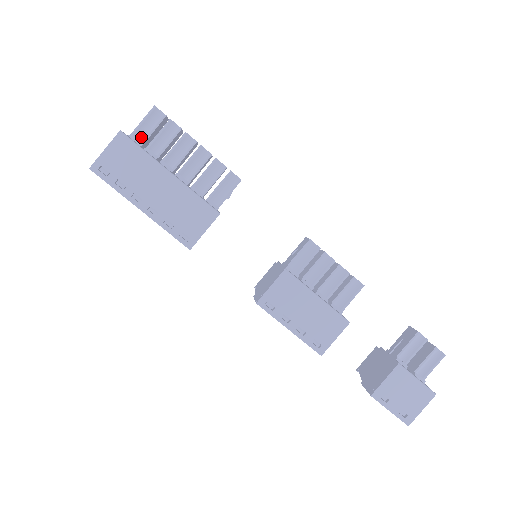
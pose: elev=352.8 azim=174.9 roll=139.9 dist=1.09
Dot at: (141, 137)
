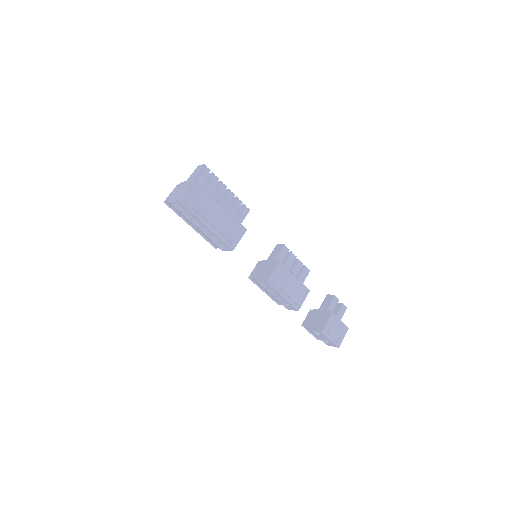
Dot at: occluded
